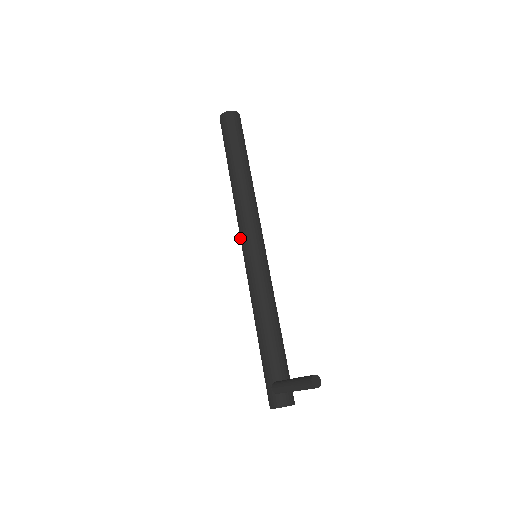
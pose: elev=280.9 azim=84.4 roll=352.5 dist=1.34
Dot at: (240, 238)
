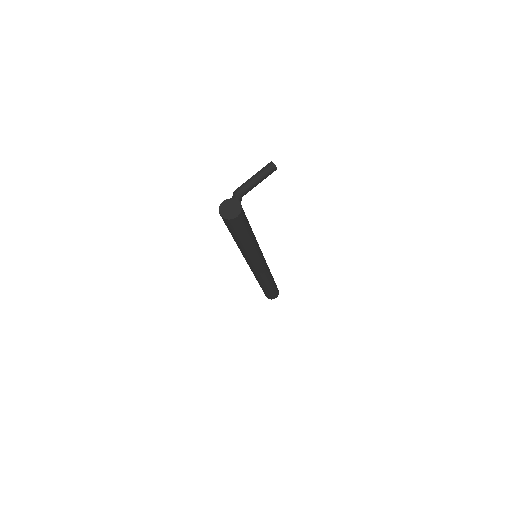
Dot at: occluded
